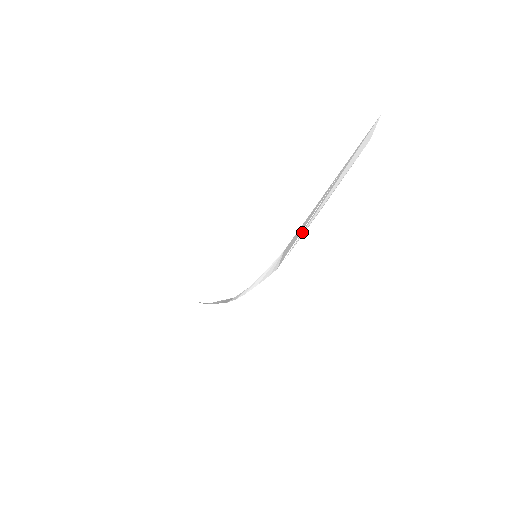
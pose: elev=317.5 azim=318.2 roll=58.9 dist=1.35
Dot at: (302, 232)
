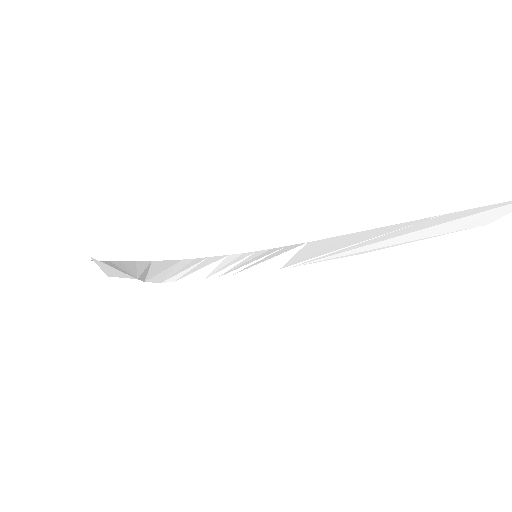
Dot at: (327, 255)
